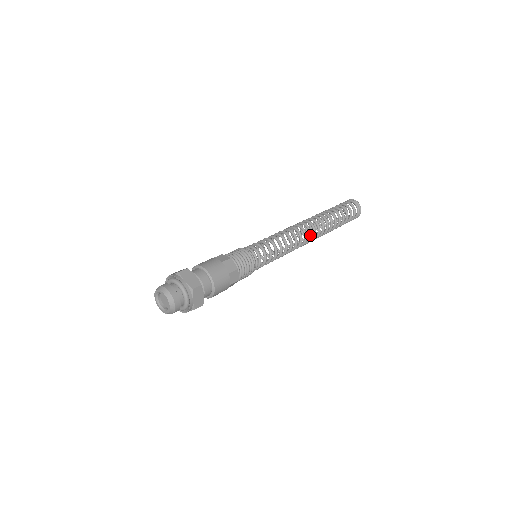
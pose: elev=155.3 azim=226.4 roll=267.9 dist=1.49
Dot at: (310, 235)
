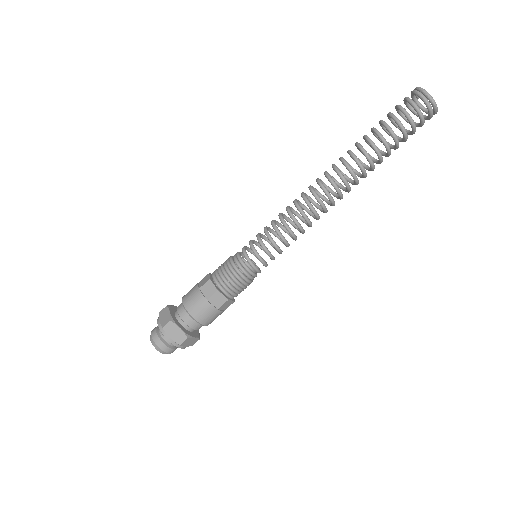
Dot at: (332, 204)
